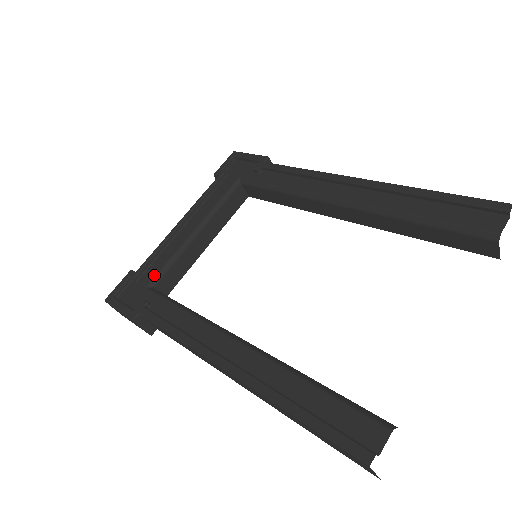
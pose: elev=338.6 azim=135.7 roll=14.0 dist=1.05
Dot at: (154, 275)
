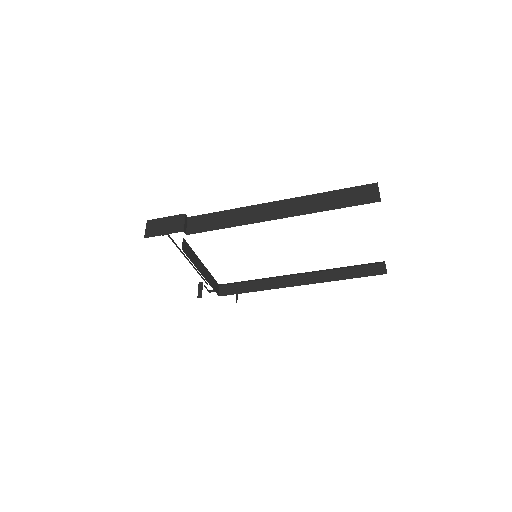
Dot at: occluded
